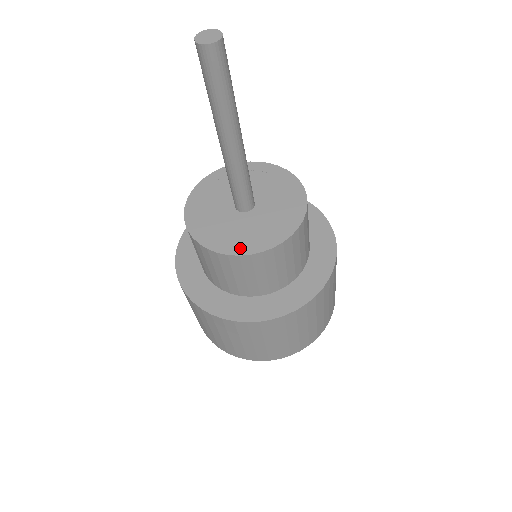
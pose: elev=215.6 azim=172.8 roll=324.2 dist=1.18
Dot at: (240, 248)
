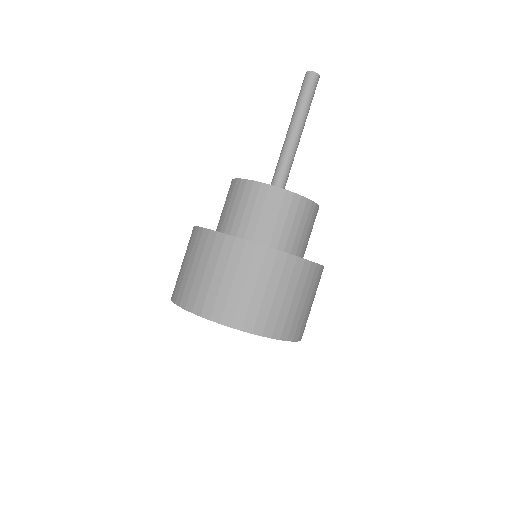
Dot at: (271, 186)
